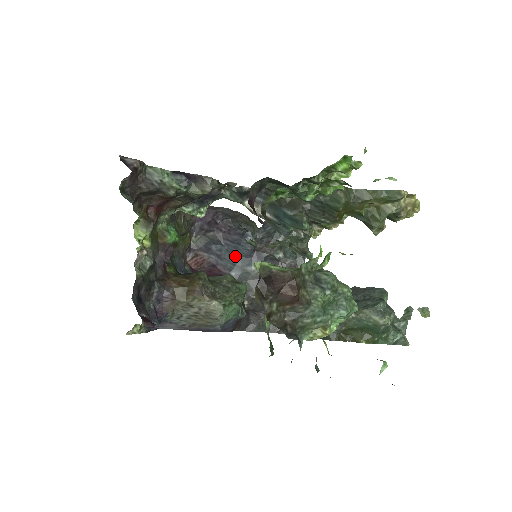
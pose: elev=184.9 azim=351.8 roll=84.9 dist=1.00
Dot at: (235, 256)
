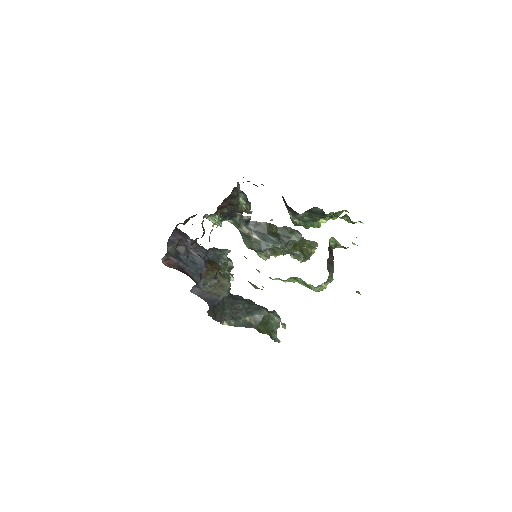
Dot at: (197, 266)
